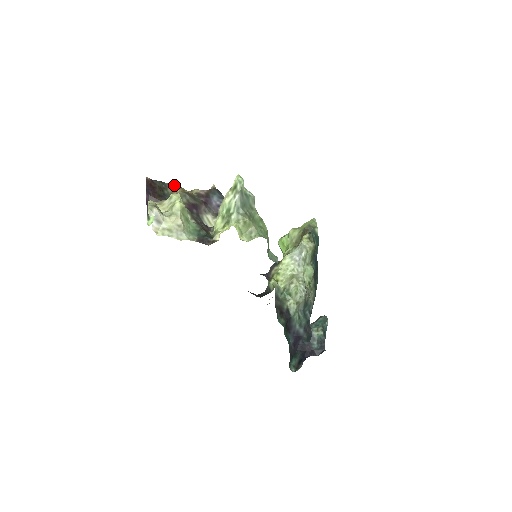
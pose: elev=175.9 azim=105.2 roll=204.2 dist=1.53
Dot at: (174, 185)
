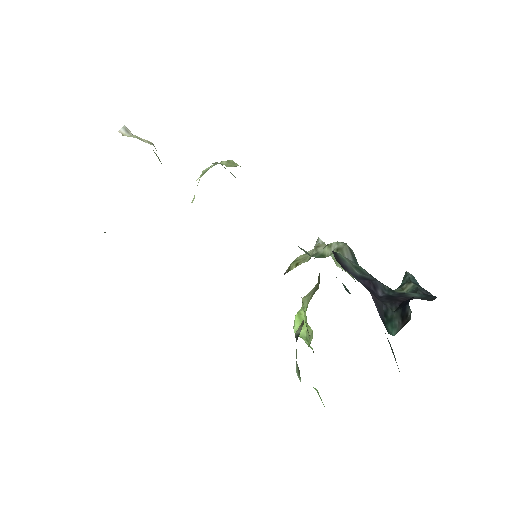
Dot at: occluded
